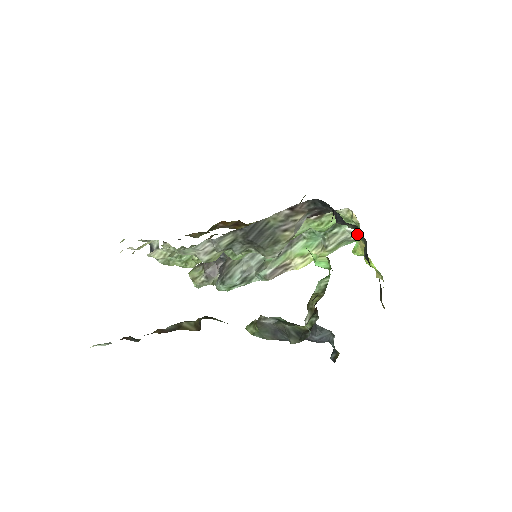
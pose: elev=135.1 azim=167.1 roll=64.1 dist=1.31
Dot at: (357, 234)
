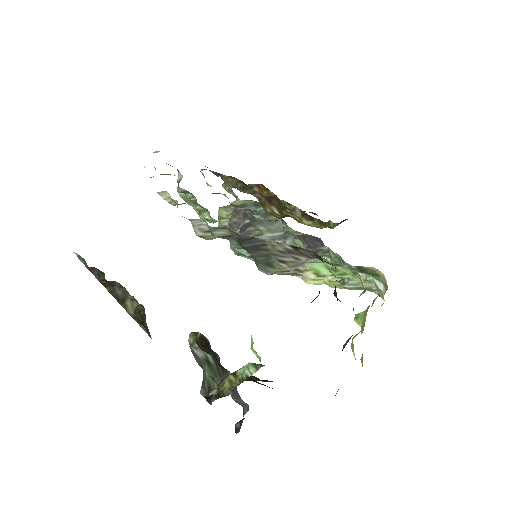
Dot at: (373, 300)
